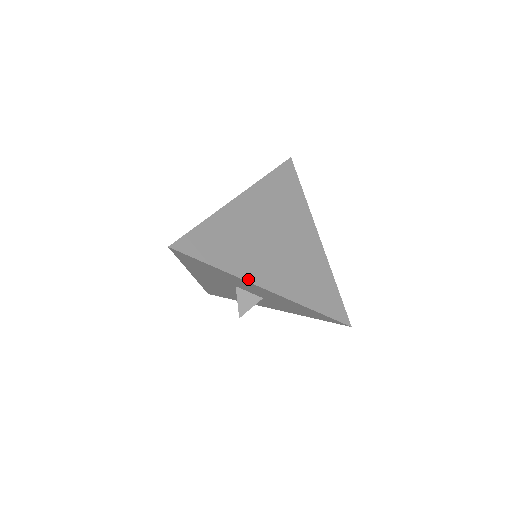
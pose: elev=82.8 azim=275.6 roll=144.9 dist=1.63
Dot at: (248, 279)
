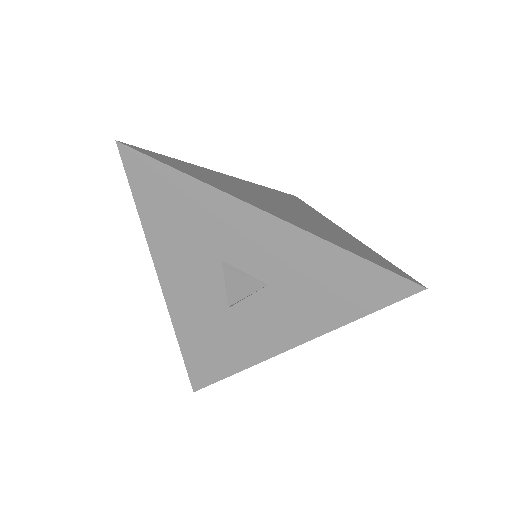
Dot at: (234, 196)
